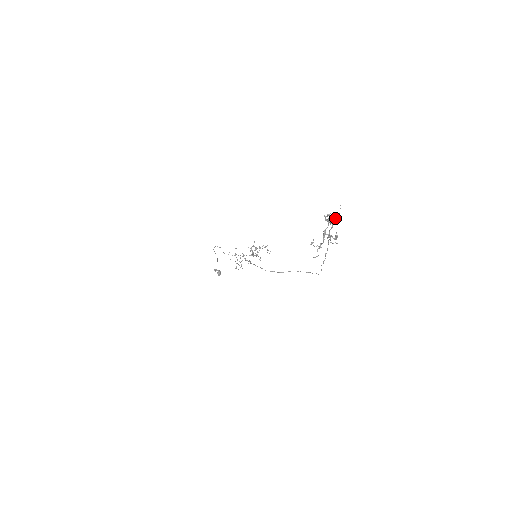
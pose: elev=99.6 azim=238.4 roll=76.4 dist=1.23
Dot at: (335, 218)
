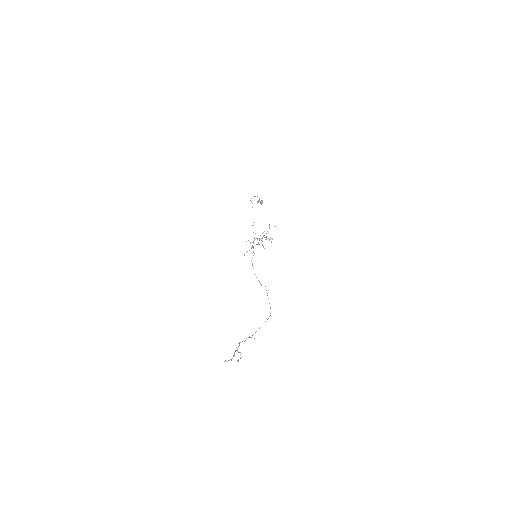
Dot at: occluded
